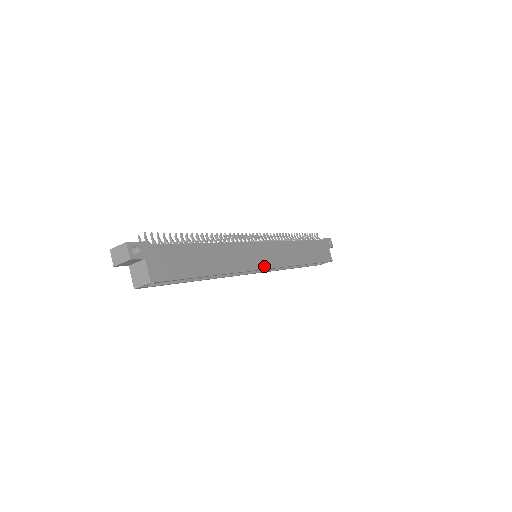
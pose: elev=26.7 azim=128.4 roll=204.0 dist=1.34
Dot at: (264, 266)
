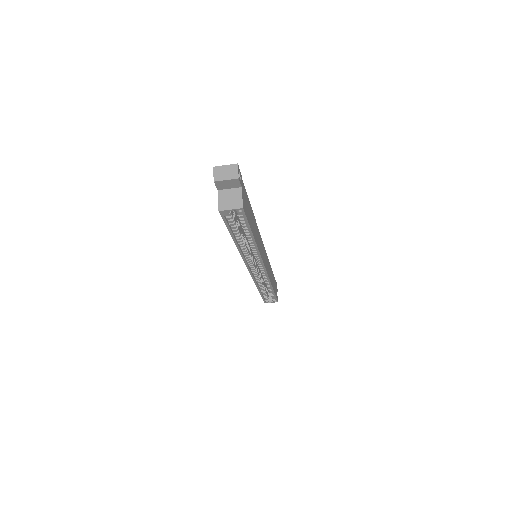
Dot at: (265, 265)
